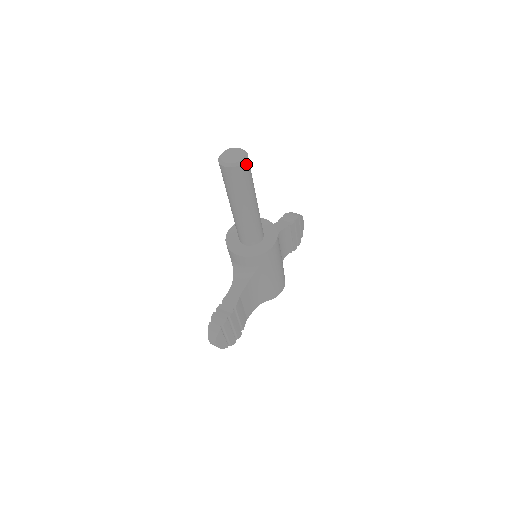
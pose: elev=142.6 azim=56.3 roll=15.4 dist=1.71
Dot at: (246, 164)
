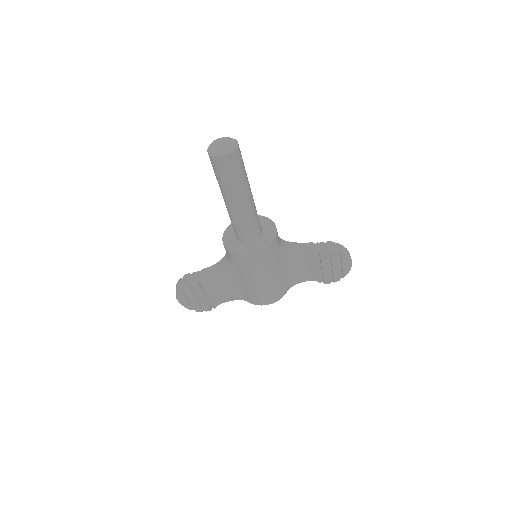
Dot at: (225, 159)
